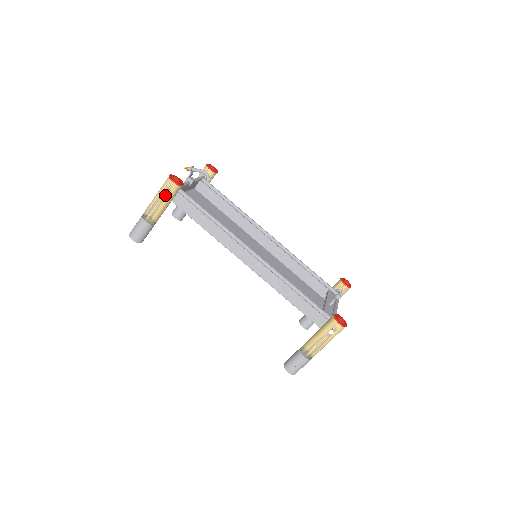
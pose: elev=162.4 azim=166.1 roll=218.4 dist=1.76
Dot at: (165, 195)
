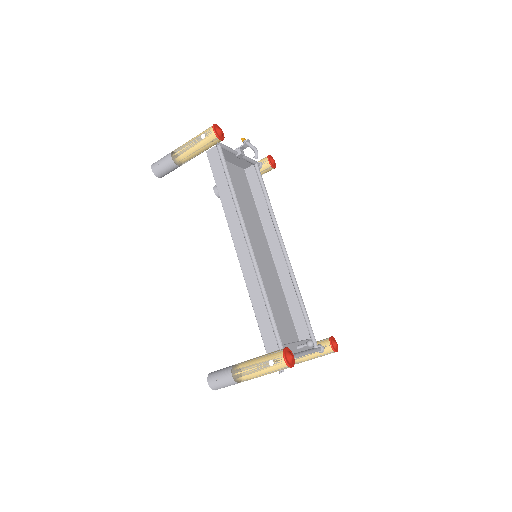
Dot at: (200, 140)
